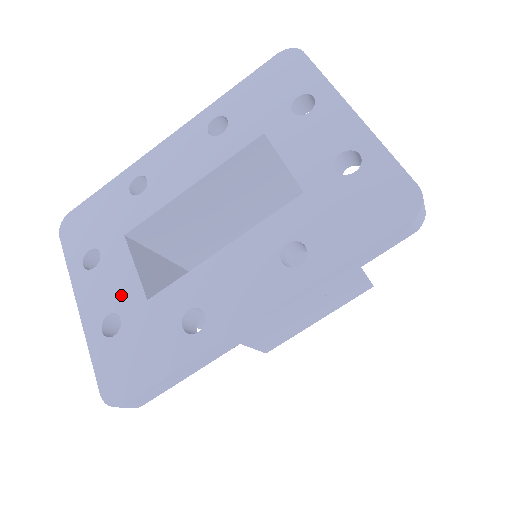
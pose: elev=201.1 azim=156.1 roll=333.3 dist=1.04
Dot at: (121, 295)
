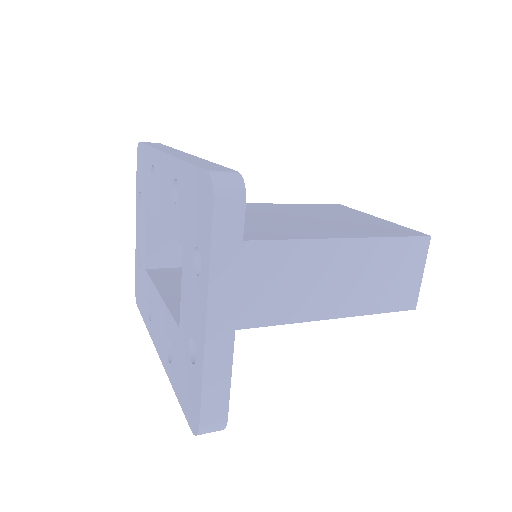
Dot at: (142, 248)
